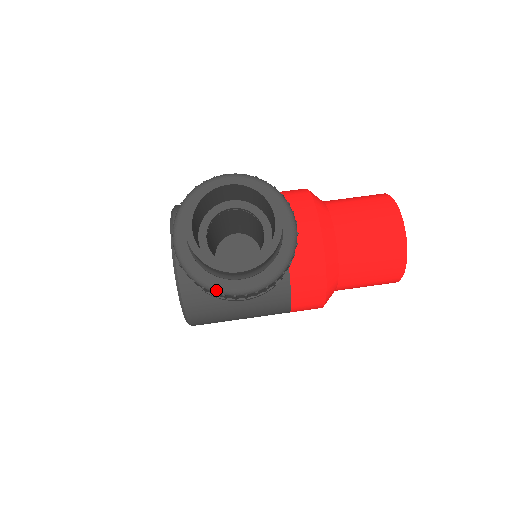
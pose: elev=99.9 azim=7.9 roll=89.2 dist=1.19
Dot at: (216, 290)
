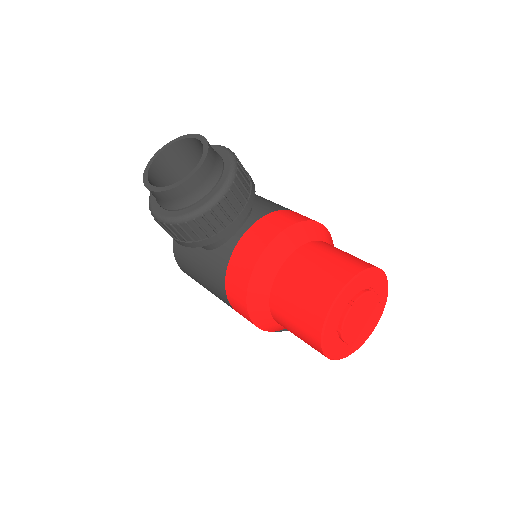
Dot at: (150, 207)
